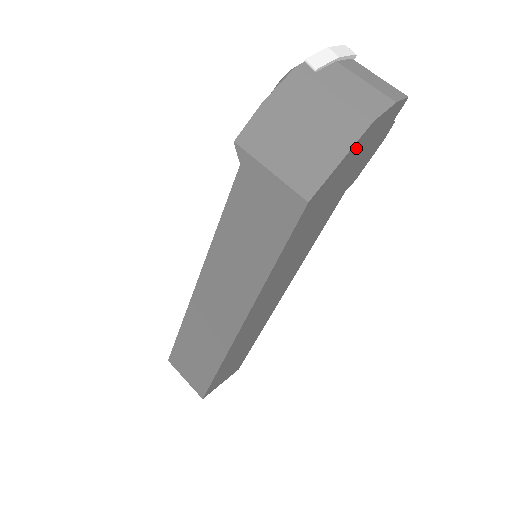
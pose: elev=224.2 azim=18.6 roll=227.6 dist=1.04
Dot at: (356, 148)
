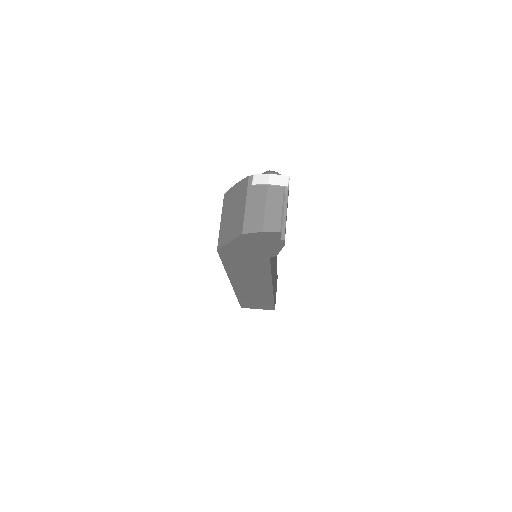
Dot at: (241, 241)
